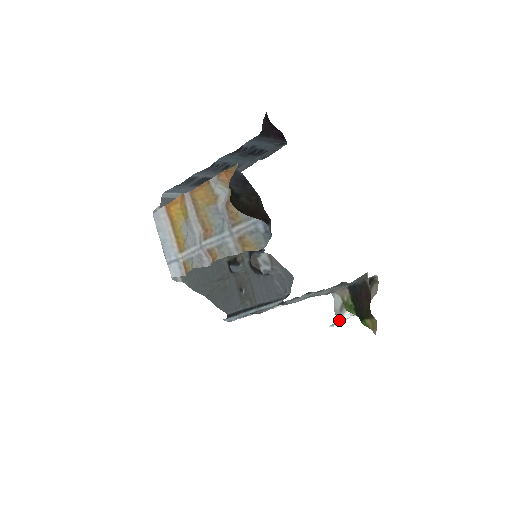
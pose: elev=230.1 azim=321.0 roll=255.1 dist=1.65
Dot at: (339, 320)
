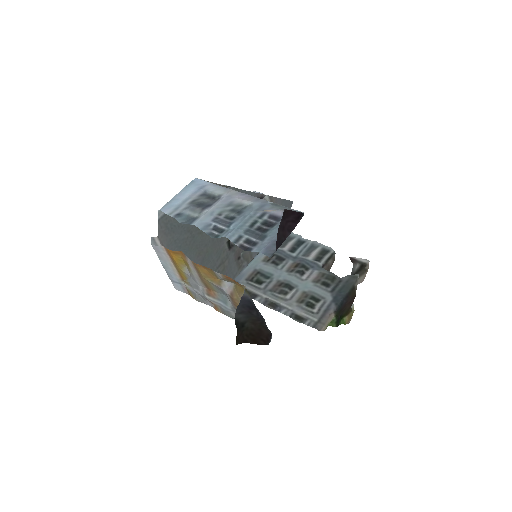
Dot at: occluded
